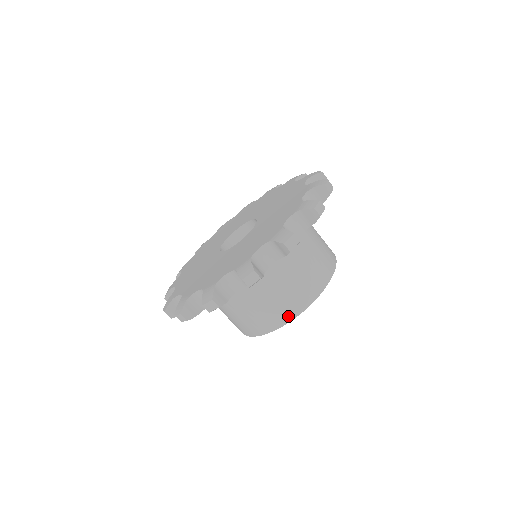
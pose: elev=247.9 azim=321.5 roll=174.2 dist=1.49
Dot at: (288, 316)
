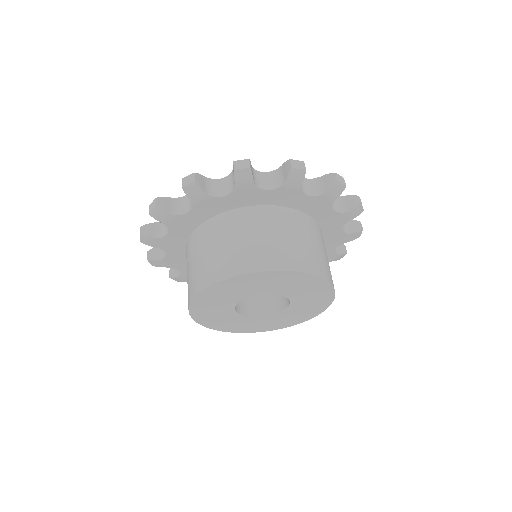
Dot at: (313, 268)
